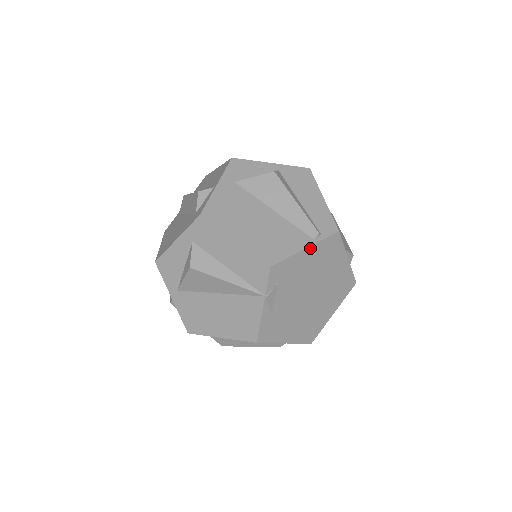
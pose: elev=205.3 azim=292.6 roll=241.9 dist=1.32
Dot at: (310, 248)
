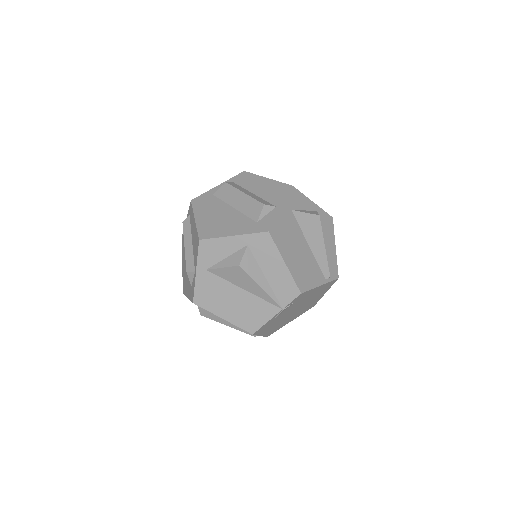
Dot at: (322, 285)
